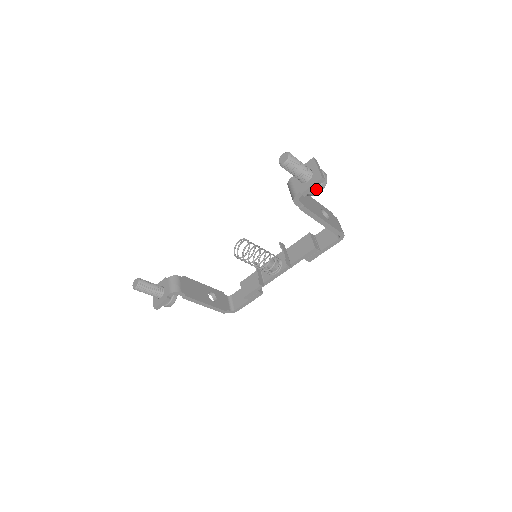
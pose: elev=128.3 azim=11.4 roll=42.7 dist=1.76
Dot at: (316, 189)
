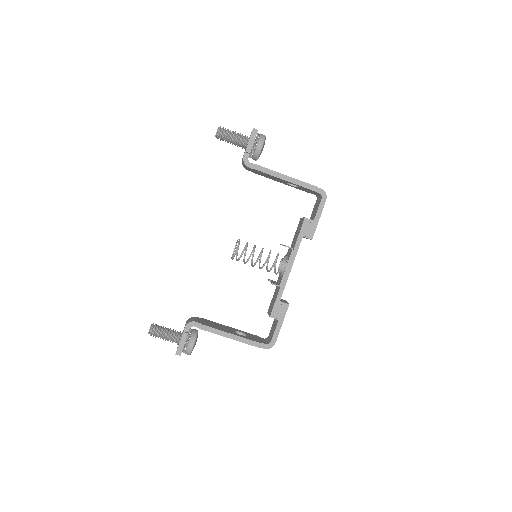
Dot at: (257, 143)
